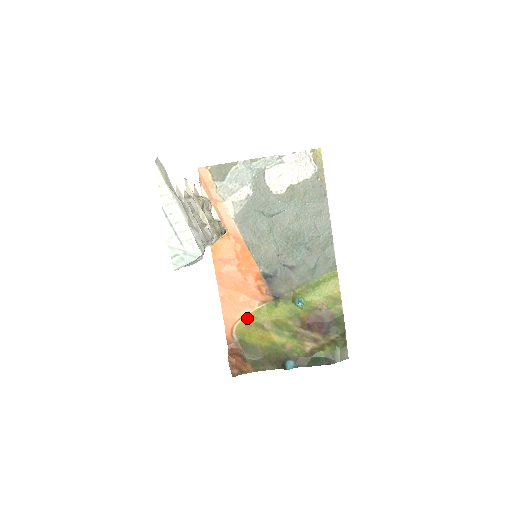
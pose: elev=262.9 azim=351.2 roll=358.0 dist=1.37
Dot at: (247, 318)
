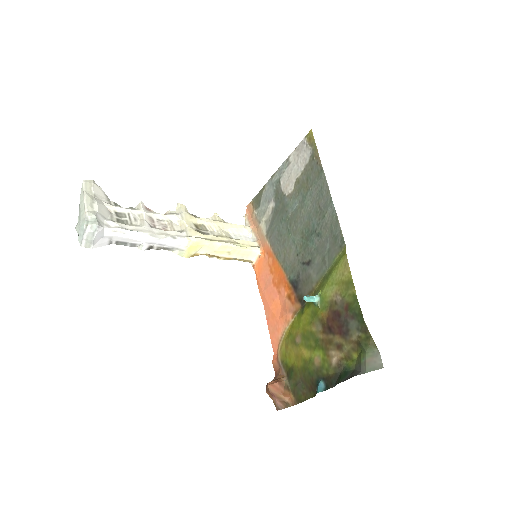
Dot at: (286, 336)
